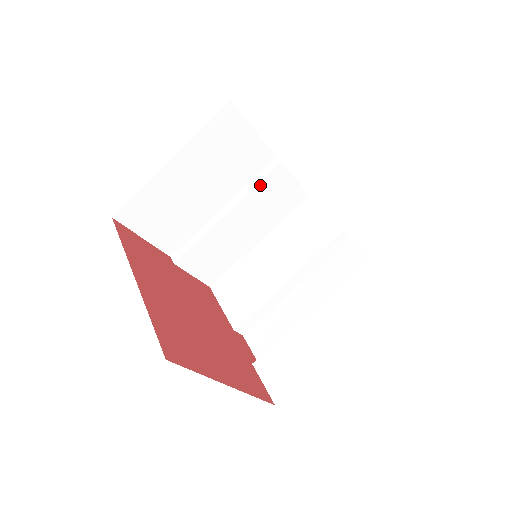
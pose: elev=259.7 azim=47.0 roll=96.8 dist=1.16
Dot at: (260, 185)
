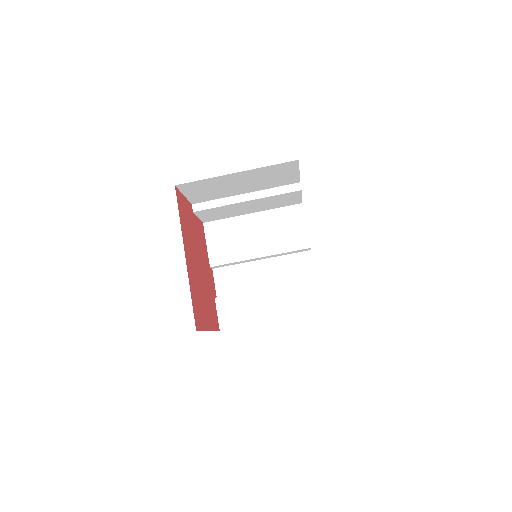
Dot at: (279, 195)
